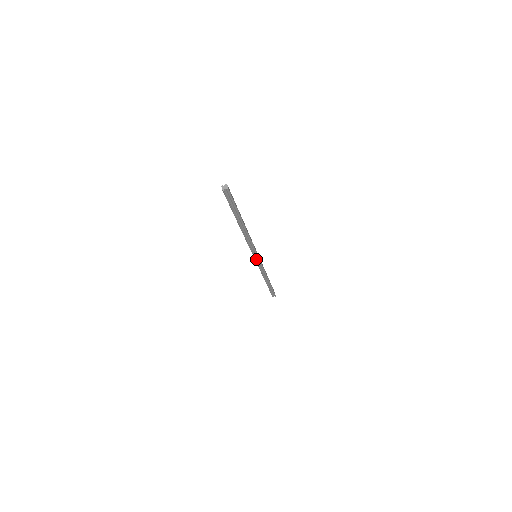
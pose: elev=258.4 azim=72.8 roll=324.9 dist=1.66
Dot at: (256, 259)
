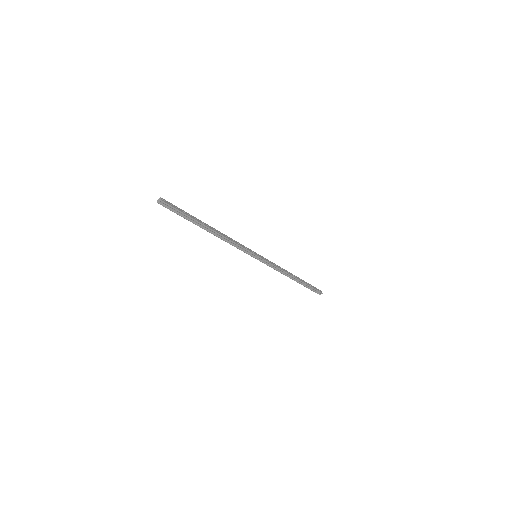
Dot at: (258, 259)
